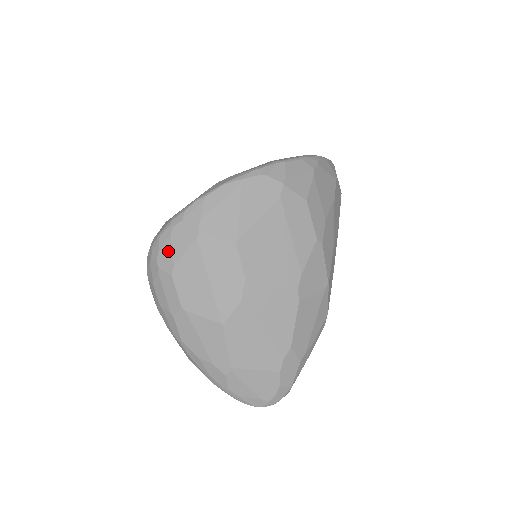
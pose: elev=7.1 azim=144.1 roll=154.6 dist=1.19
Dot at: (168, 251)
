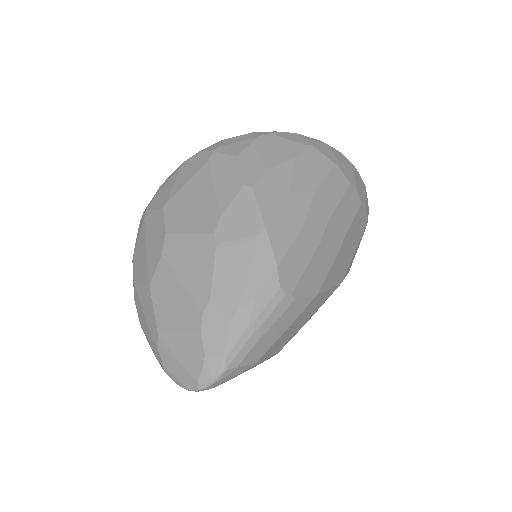
Dot at: occluded
